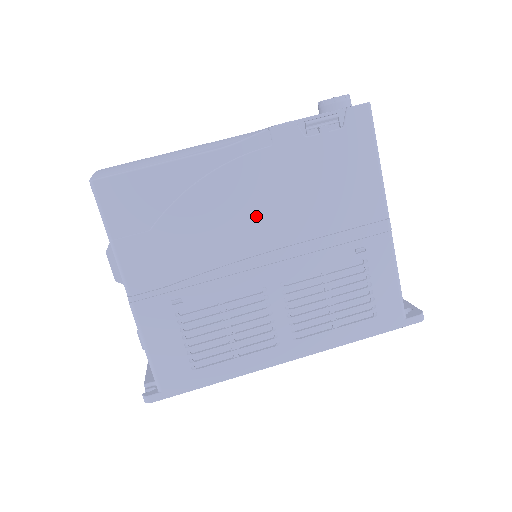
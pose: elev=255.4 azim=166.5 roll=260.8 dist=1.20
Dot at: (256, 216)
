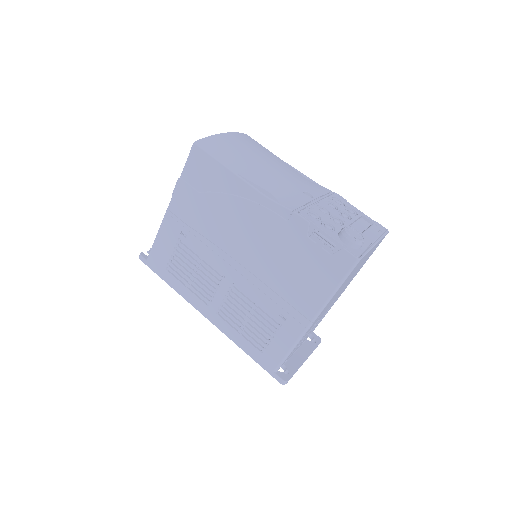
Dot at: (249, 242)
